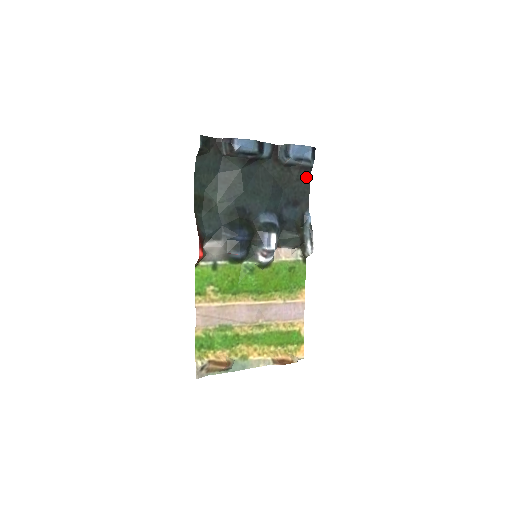
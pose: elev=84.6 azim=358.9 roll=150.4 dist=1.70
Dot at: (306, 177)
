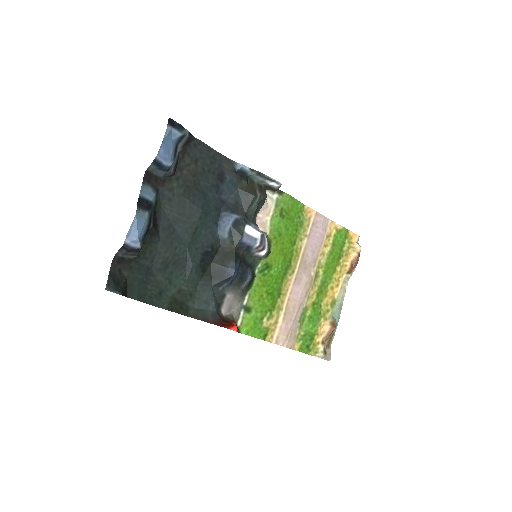
Dot at: (197, 147)
